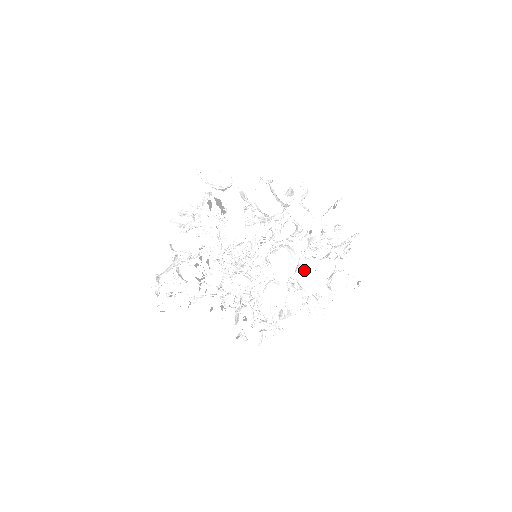
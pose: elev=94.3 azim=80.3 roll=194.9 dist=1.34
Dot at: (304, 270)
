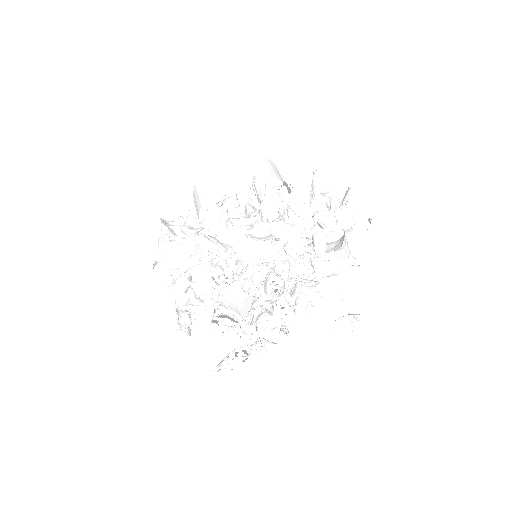
Dot at: (323, 268)
